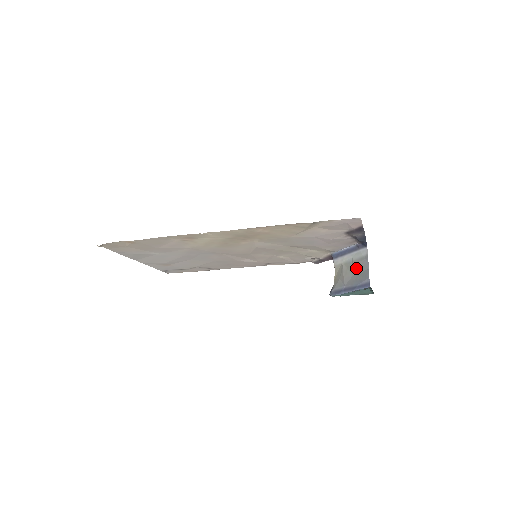
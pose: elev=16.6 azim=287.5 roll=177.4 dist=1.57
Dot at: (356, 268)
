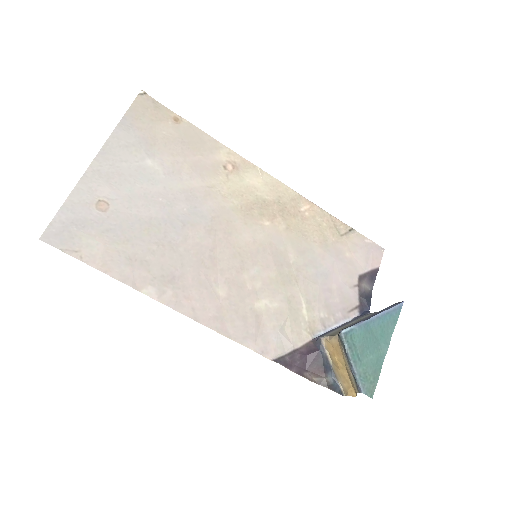
Dot at: occluded
